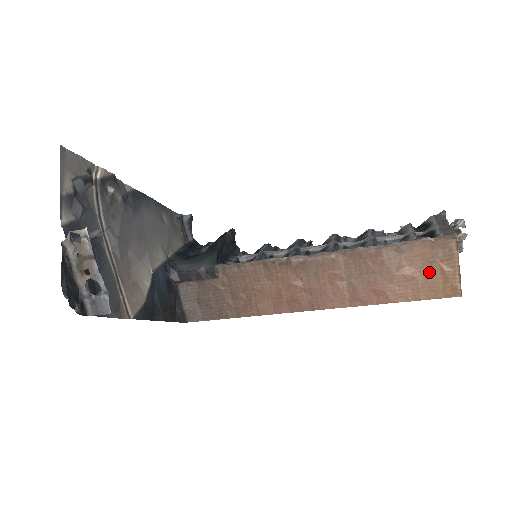
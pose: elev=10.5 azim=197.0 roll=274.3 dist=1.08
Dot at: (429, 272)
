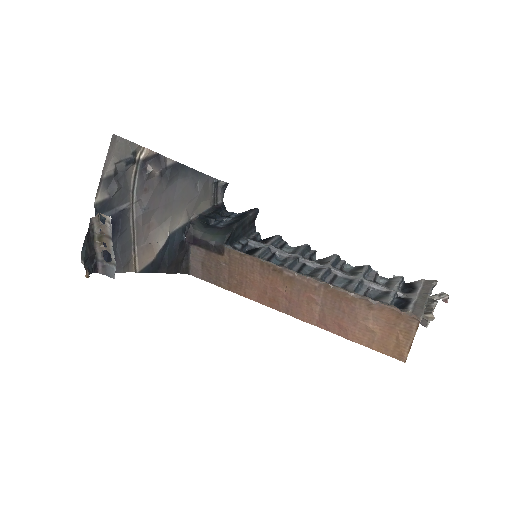
Dot at: (387, 333)
